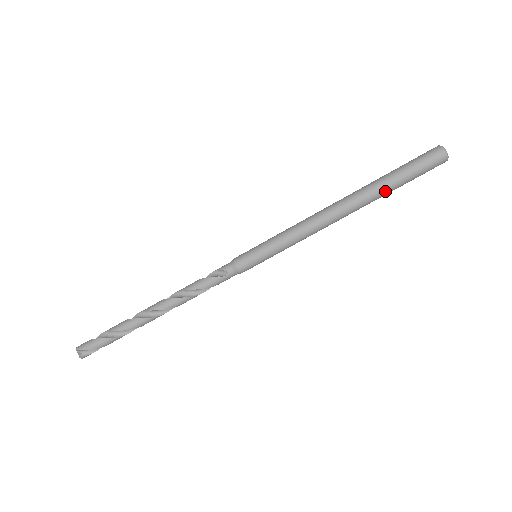
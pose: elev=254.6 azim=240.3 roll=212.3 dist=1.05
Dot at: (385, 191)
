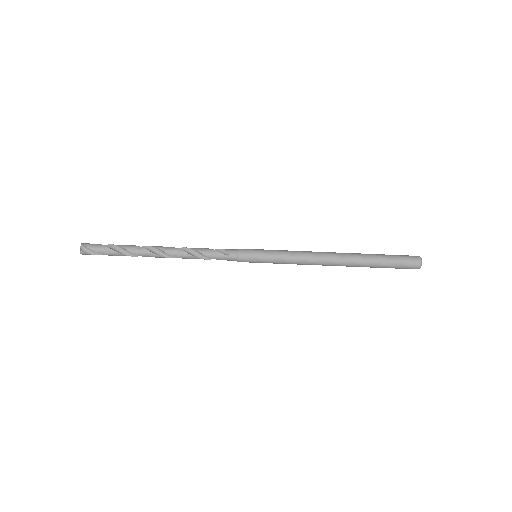
Dot at: (369, 263)
